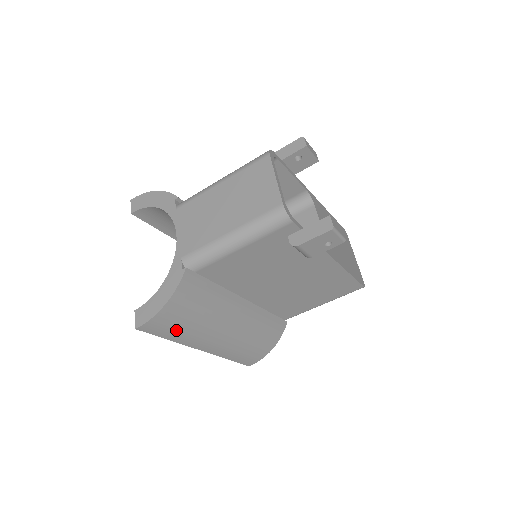
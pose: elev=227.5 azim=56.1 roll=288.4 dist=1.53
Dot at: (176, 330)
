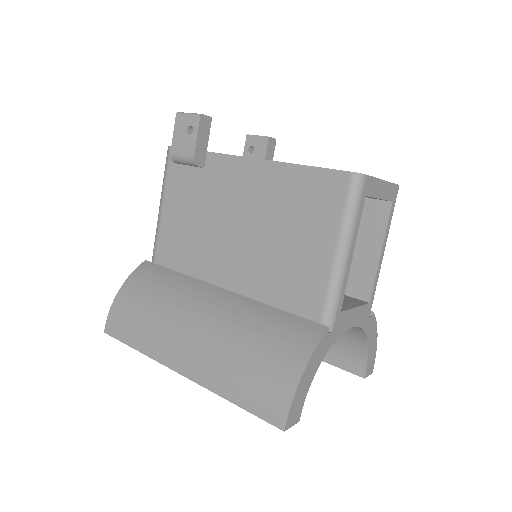
Dot at: (136, 328)
